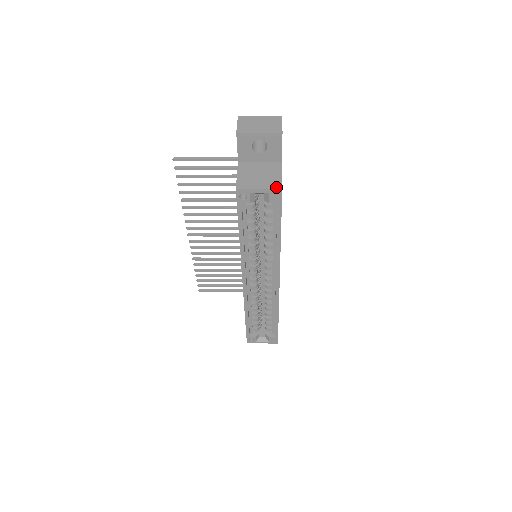
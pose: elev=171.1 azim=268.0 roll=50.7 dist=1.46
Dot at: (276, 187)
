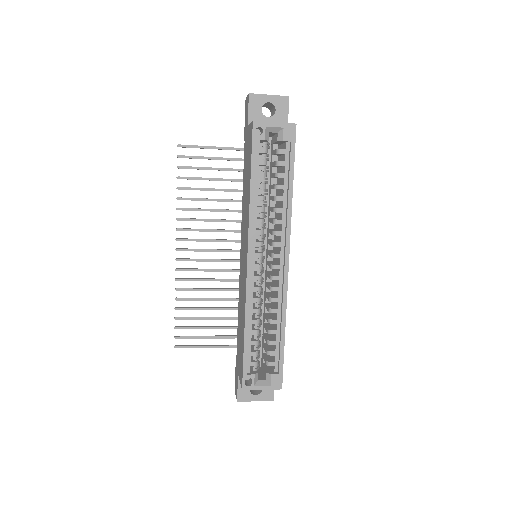
Dot at: (290, 123)
